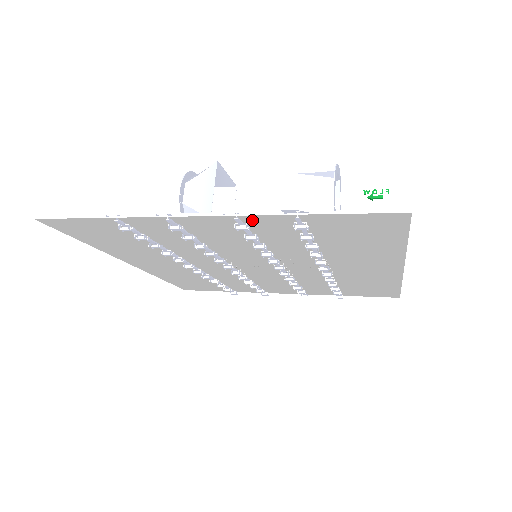
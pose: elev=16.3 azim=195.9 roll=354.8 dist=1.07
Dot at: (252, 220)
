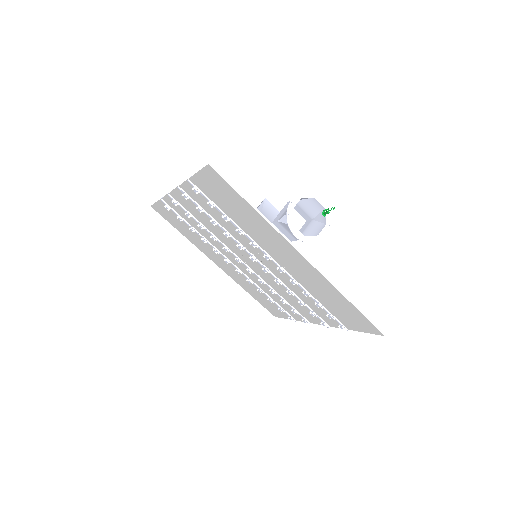
Dot at: (187, 190)
